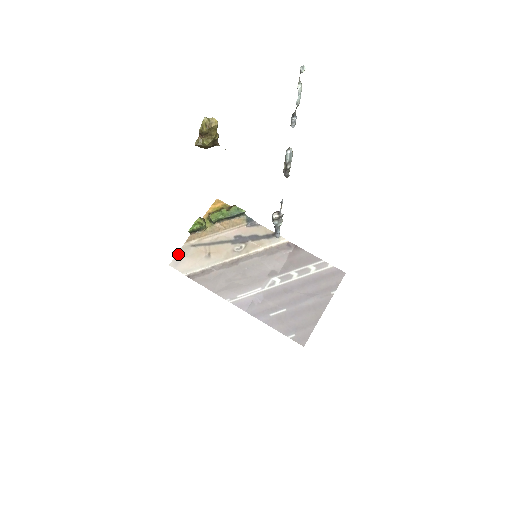
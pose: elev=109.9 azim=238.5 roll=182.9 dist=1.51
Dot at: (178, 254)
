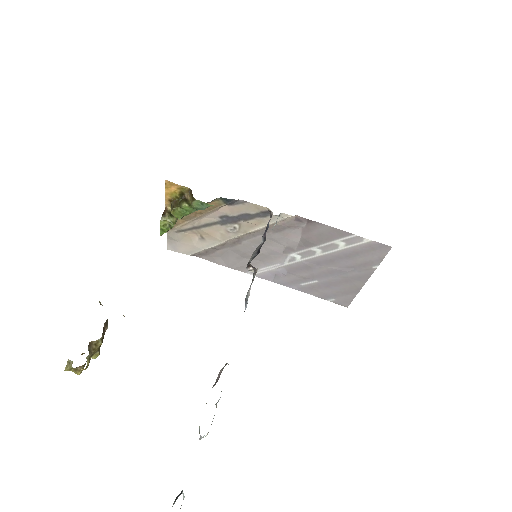
Dot at: (168, 240)
